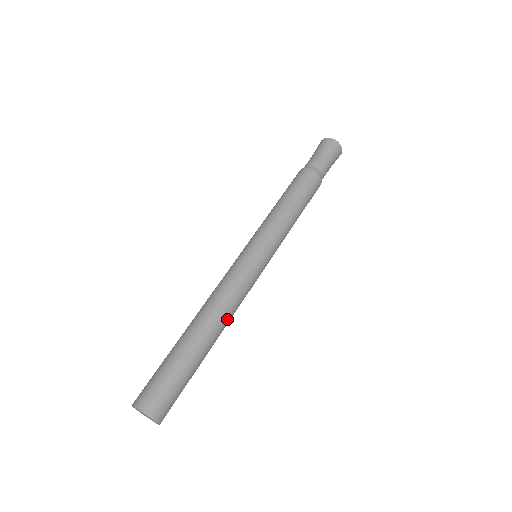
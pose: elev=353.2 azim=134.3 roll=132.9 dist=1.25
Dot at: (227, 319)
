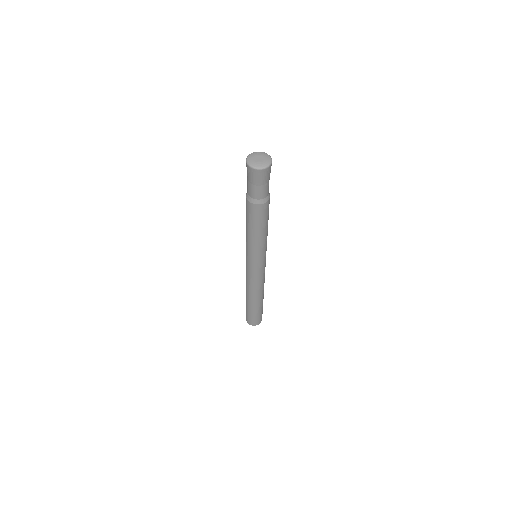
Dot at: occluded
